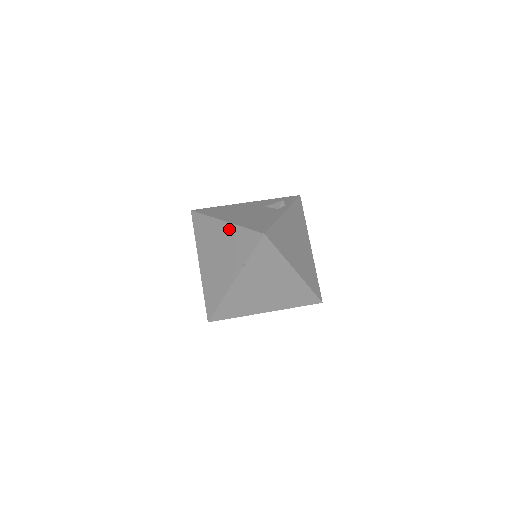
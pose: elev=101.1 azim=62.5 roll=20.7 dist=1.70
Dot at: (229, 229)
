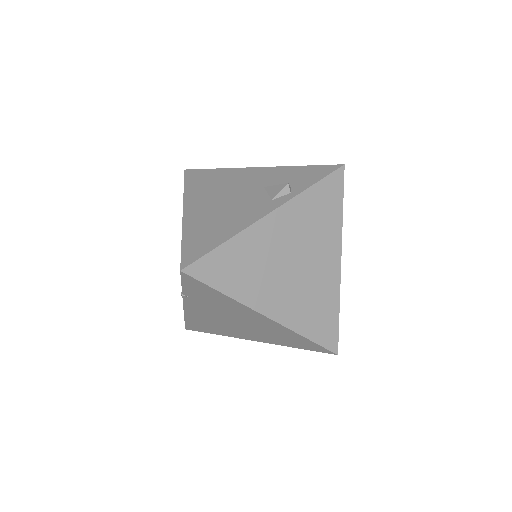
Dot at: occluded
